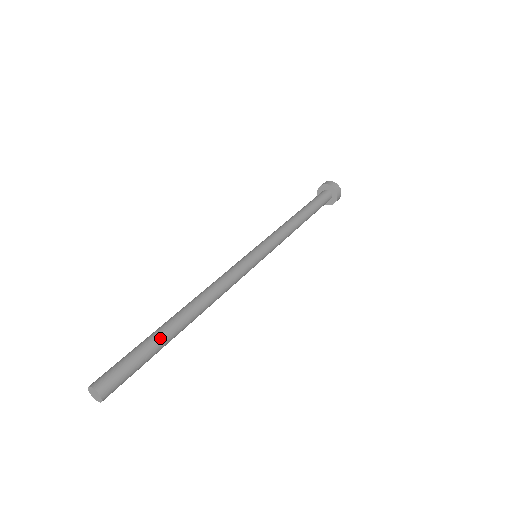
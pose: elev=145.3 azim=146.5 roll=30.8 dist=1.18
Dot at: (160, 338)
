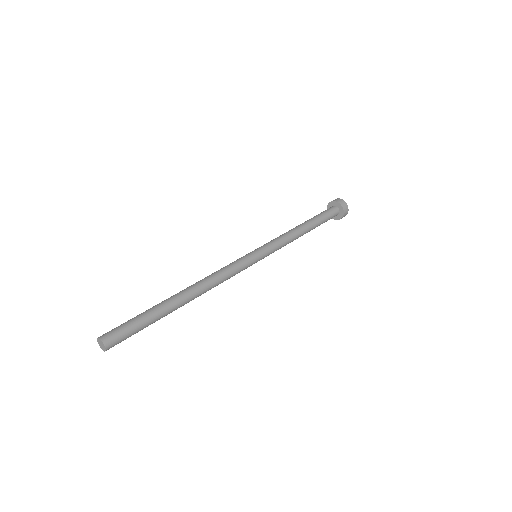
Dot at: (162, 316)
